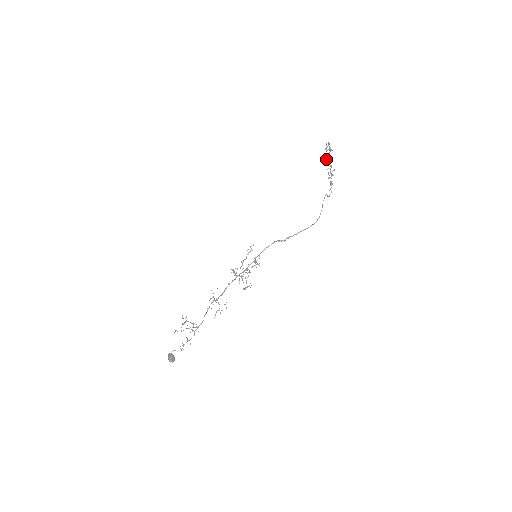
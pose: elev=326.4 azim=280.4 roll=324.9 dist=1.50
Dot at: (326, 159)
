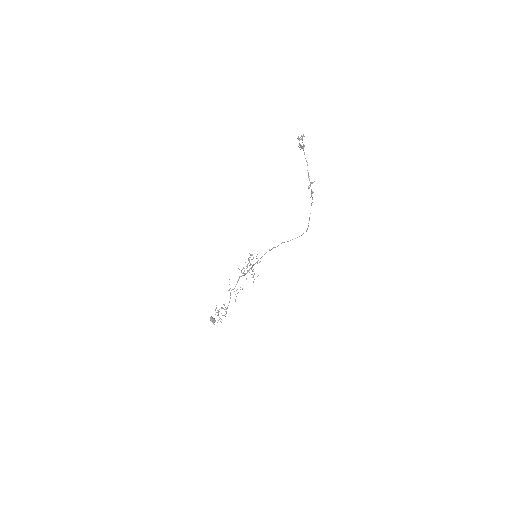
Dot at: occluded
